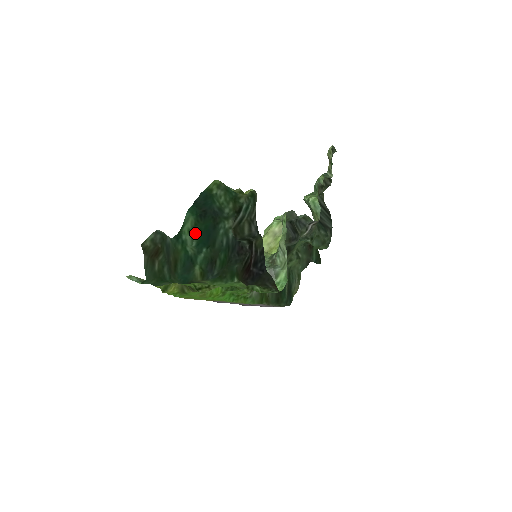
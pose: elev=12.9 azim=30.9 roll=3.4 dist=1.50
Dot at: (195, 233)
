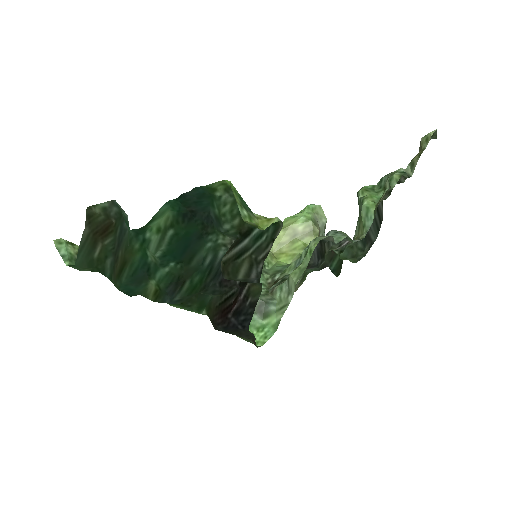
Dot at: (166, 237)
